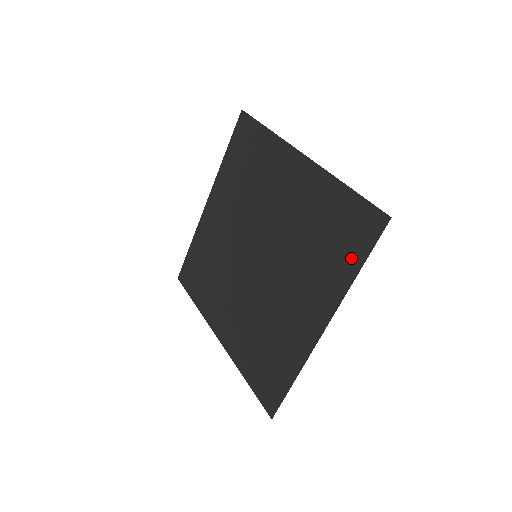
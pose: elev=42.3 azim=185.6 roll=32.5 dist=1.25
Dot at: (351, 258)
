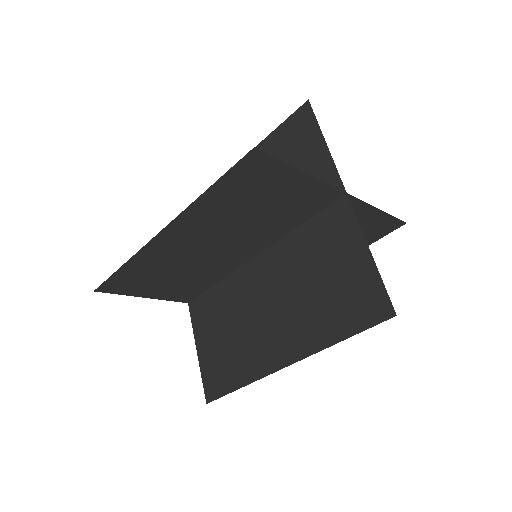
Dot at: (312, 143)
